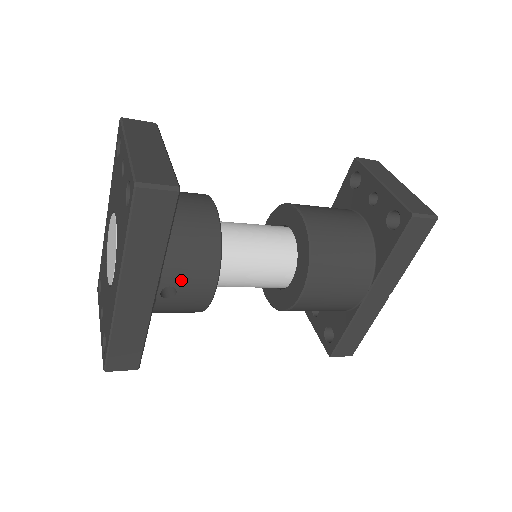
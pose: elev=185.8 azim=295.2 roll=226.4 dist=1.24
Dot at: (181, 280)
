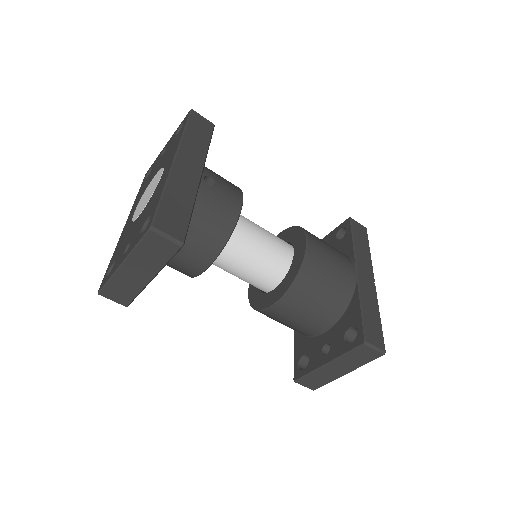
Dot at: (218, 179)
